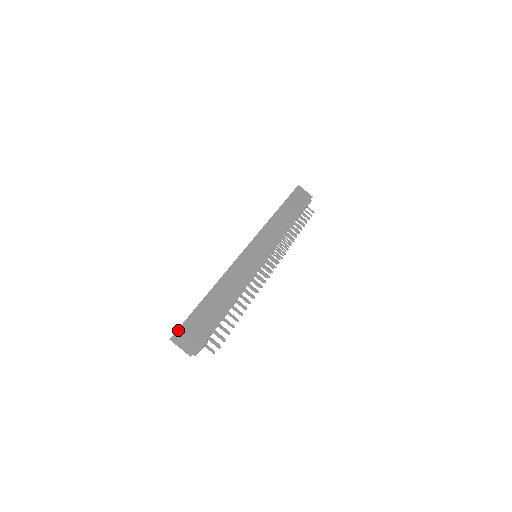
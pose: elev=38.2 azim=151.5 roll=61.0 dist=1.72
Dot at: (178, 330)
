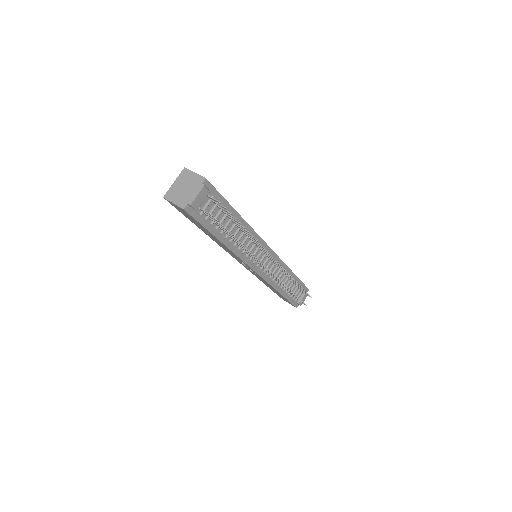
Dot at: (179, 176)
